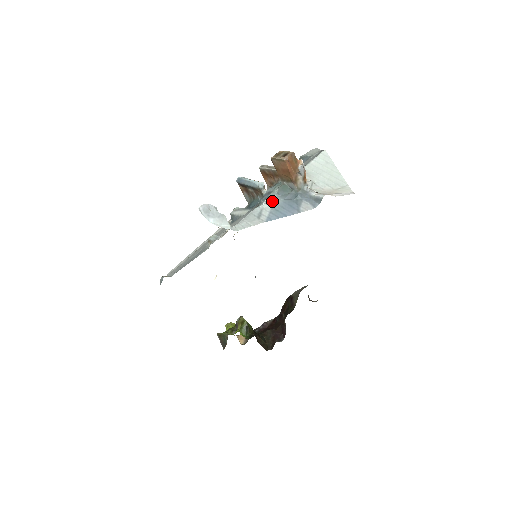
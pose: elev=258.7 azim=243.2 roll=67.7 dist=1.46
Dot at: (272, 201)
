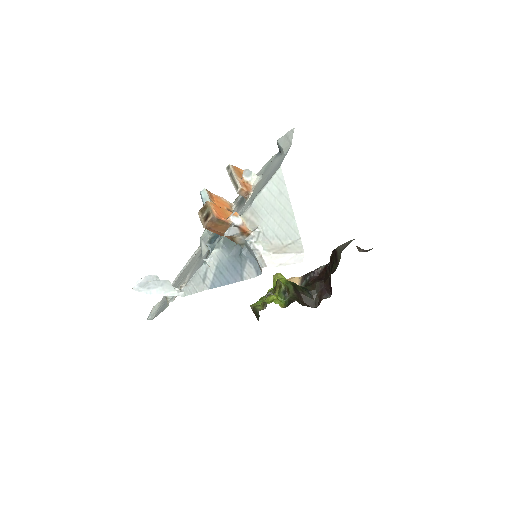
Dot at: (217, 257)
